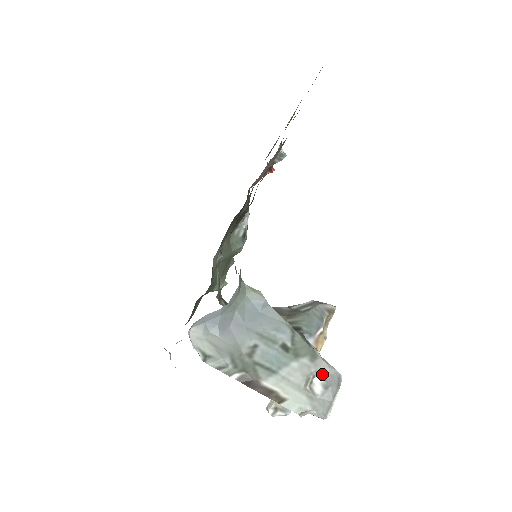
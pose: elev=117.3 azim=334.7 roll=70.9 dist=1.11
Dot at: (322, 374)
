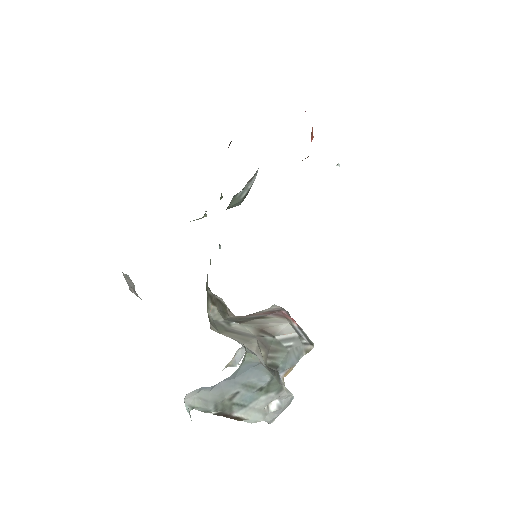
Dot at: (280, 398)
